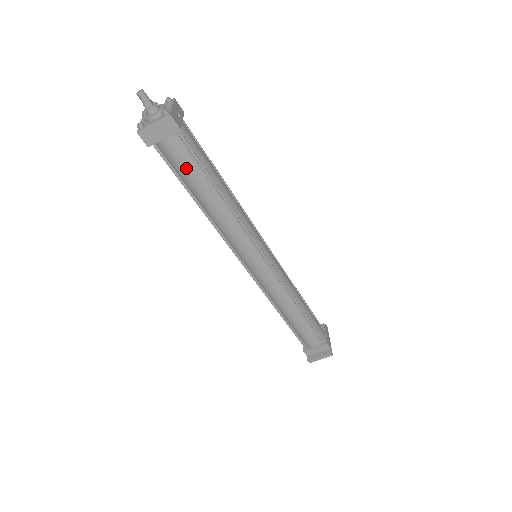
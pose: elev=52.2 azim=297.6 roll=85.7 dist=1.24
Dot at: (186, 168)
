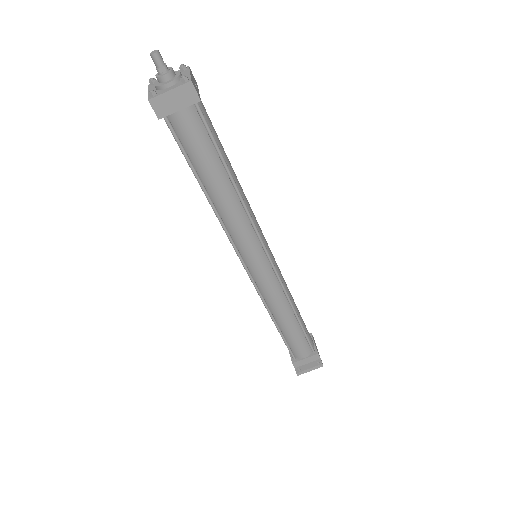
Dot at: (199, 148)
